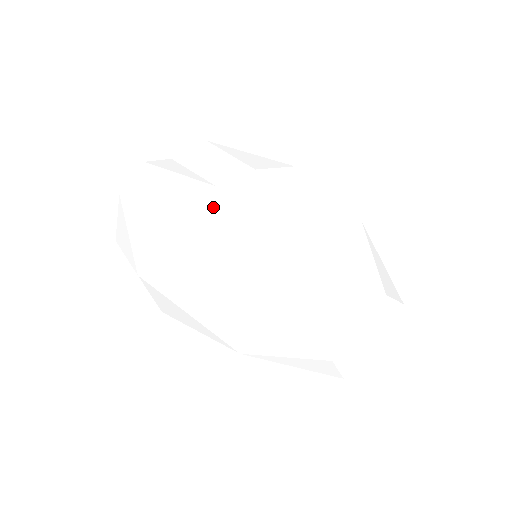
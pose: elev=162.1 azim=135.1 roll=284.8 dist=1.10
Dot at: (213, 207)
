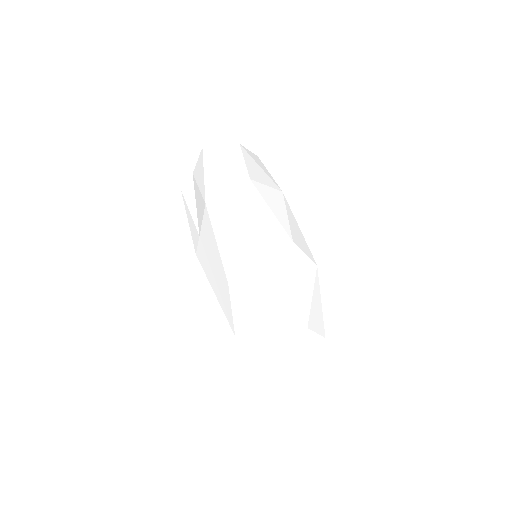
Dot at: occluded
